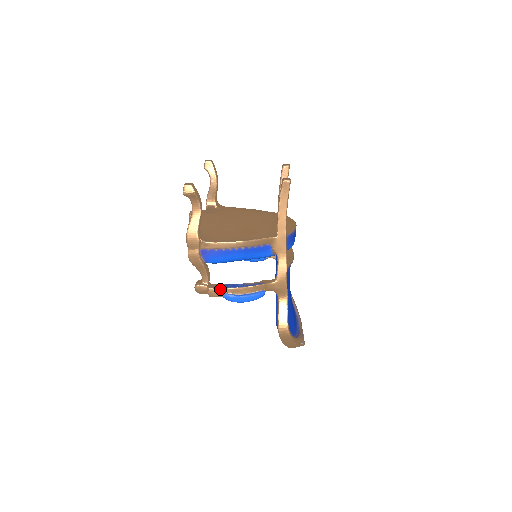
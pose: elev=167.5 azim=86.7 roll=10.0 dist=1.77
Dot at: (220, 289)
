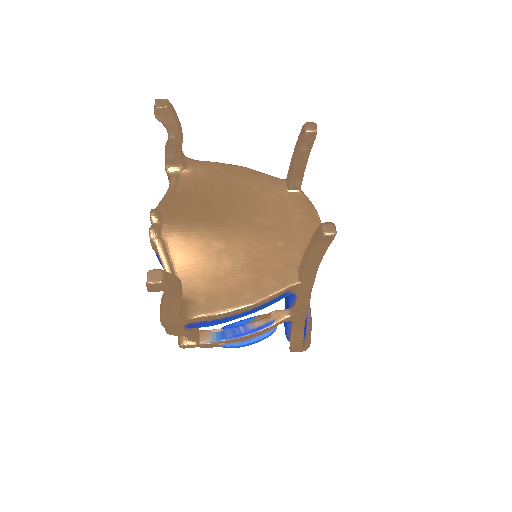
Dot at: (215, 342)
